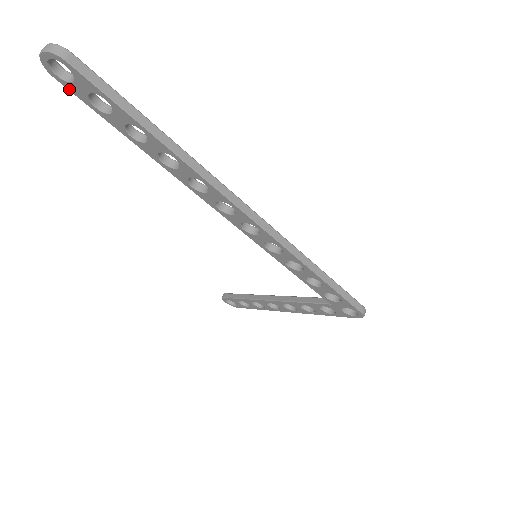
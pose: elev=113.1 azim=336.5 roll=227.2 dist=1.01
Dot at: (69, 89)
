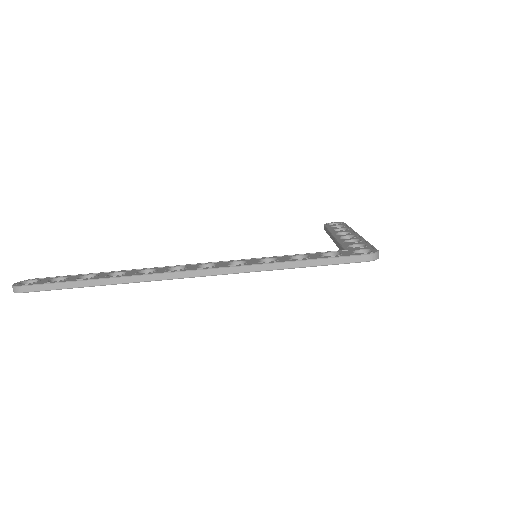
Dot at: occluded
